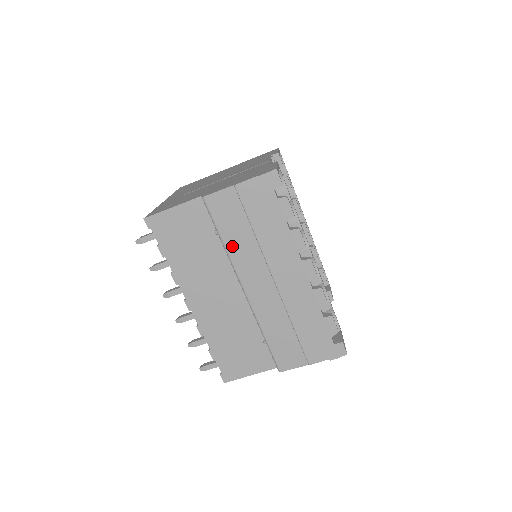
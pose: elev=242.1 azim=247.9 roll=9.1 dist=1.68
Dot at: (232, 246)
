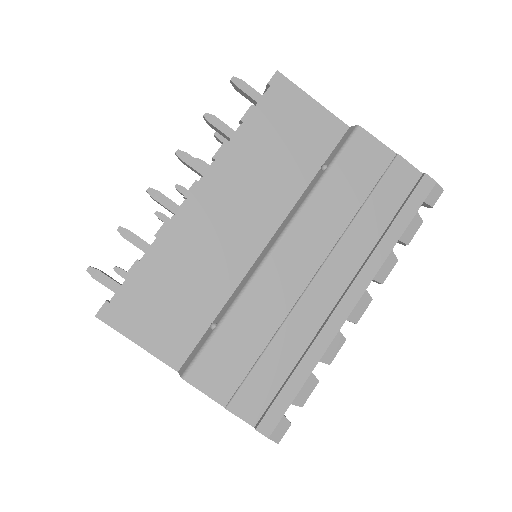
Dot at: (324, 195)
